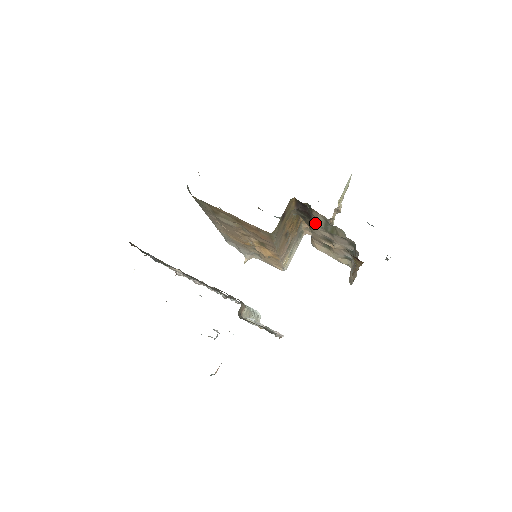
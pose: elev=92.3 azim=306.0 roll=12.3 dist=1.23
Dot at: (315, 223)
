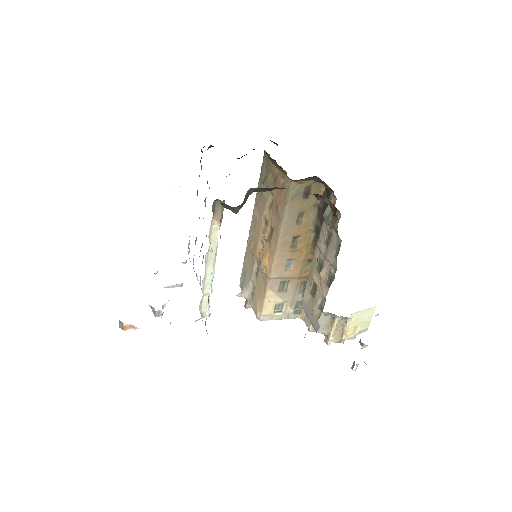
Dot at: (324, 212)
